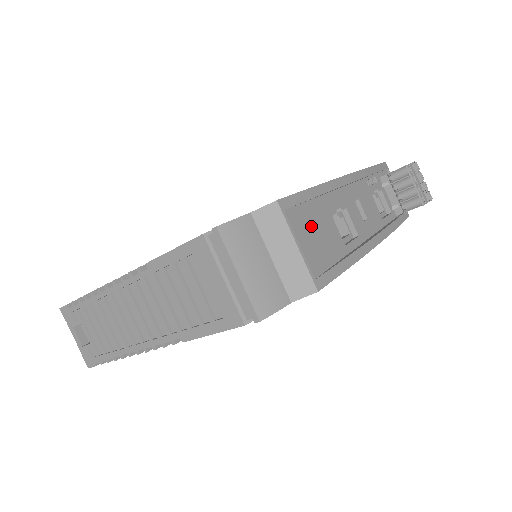
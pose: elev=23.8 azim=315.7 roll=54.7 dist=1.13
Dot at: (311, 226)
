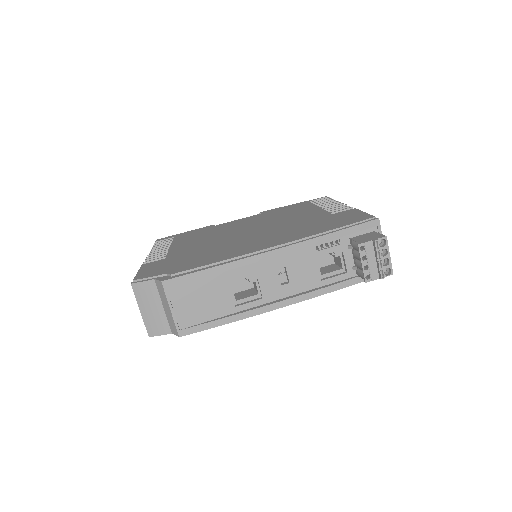
Dot at: (195, 295)
